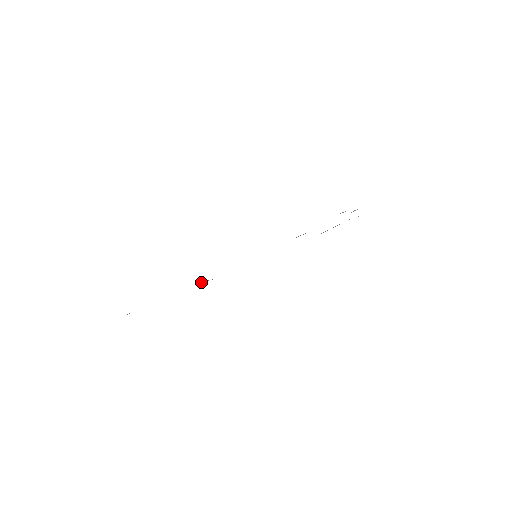
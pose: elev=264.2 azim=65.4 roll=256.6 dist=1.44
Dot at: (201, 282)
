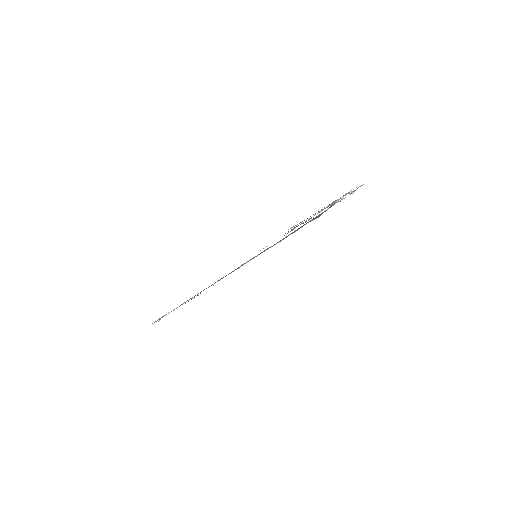
Dot at: occluded
